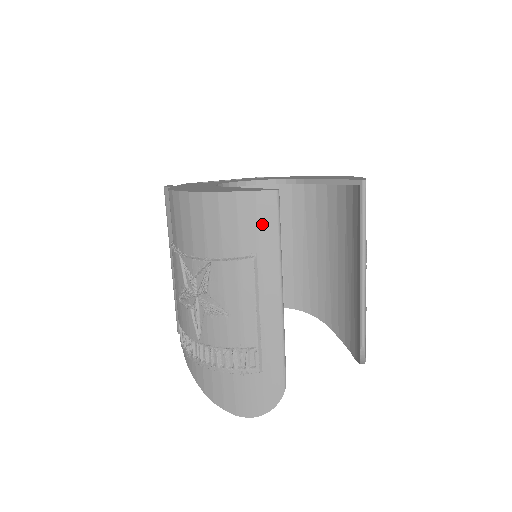
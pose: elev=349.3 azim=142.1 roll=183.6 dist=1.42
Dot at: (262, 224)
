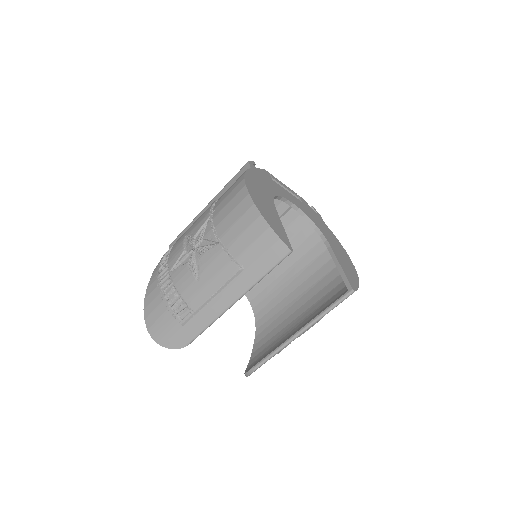
Dot at: (264, 258)
